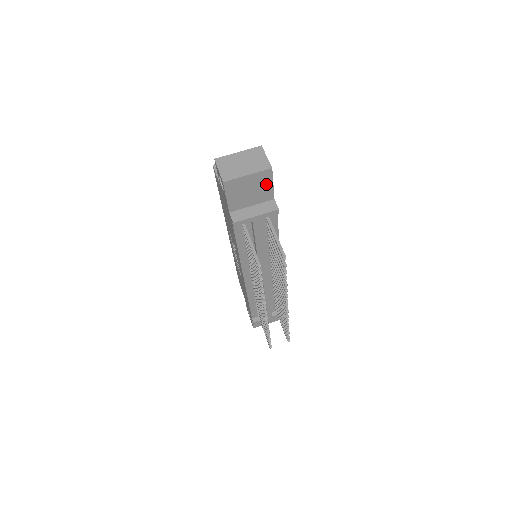
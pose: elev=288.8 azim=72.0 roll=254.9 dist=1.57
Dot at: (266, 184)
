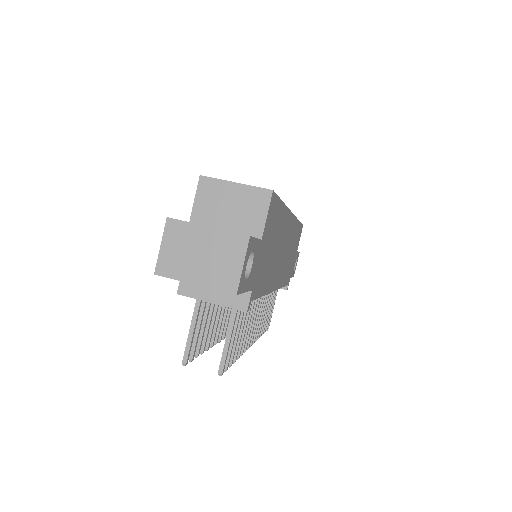
Dot at: occluded
